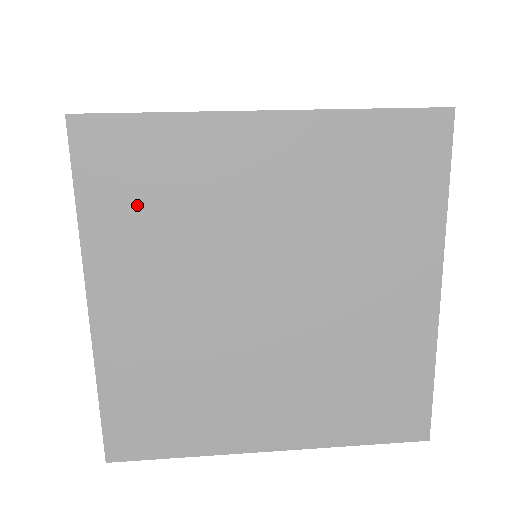
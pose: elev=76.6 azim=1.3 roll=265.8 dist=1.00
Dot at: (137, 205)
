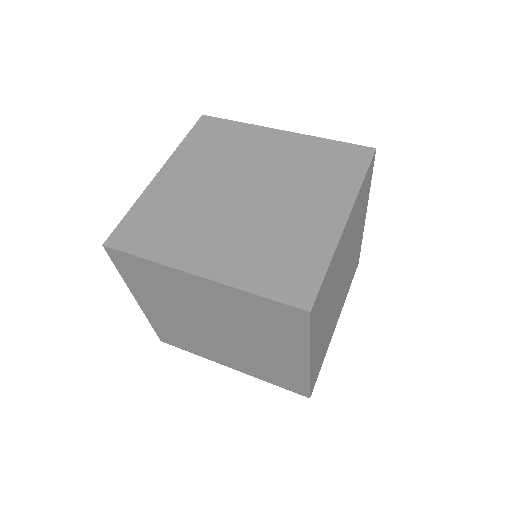
Dot at: (208, 145)
